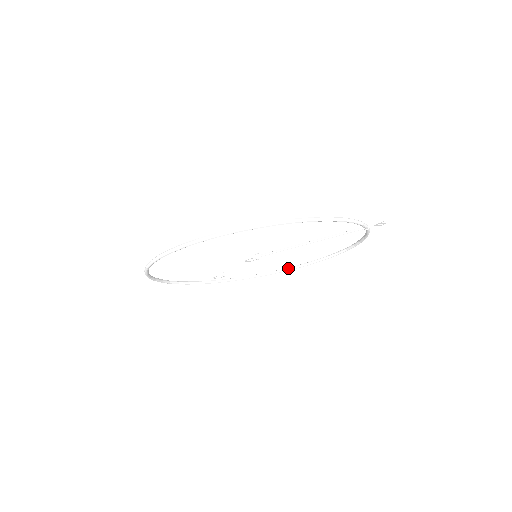
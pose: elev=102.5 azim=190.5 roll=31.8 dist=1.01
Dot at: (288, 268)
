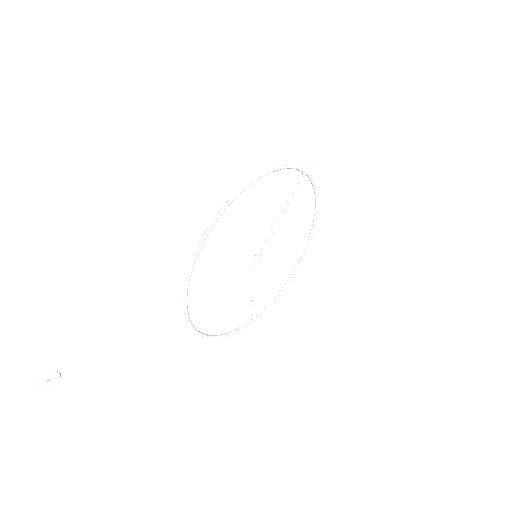
Dot at: (294, 269)
